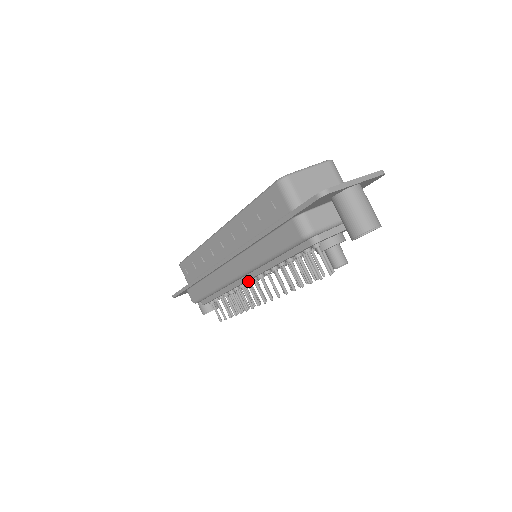
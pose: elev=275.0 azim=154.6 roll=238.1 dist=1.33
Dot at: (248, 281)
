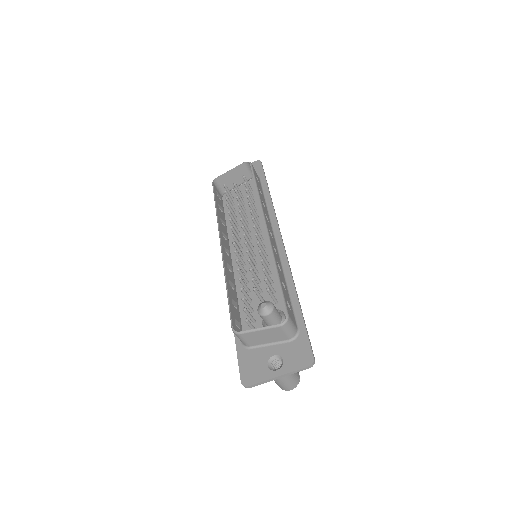
Dot at: occluded
